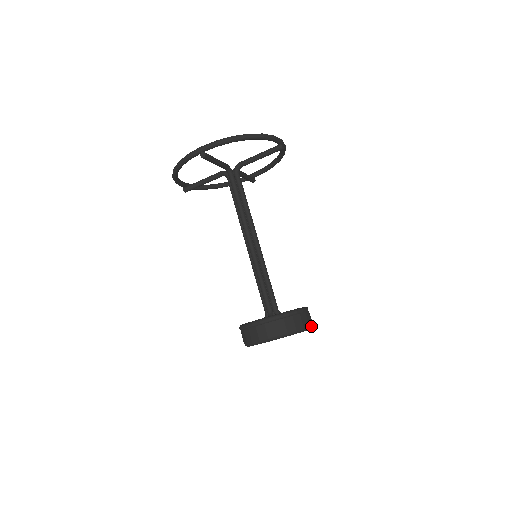
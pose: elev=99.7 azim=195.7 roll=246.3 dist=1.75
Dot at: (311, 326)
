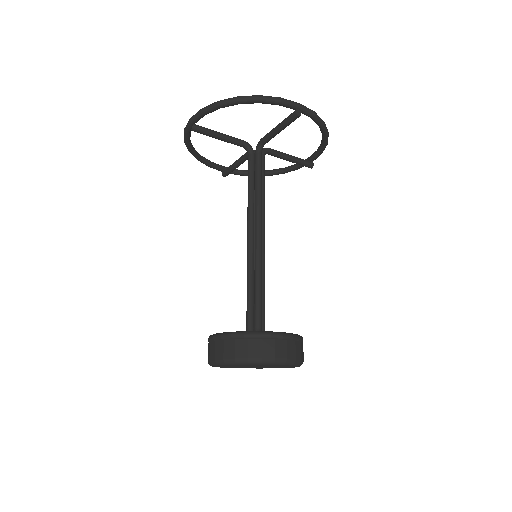
Dot at: occluded
